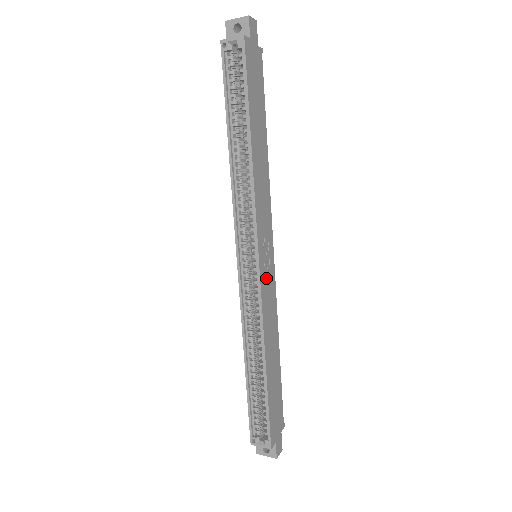
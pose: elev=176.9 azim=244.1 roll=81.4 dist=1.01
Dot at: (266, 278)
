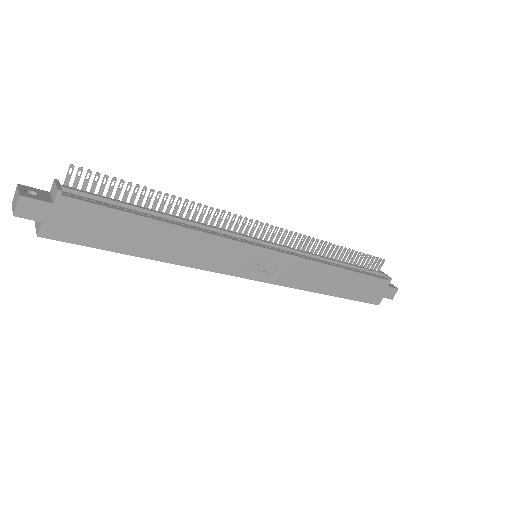
Dot at: (275, 271)
